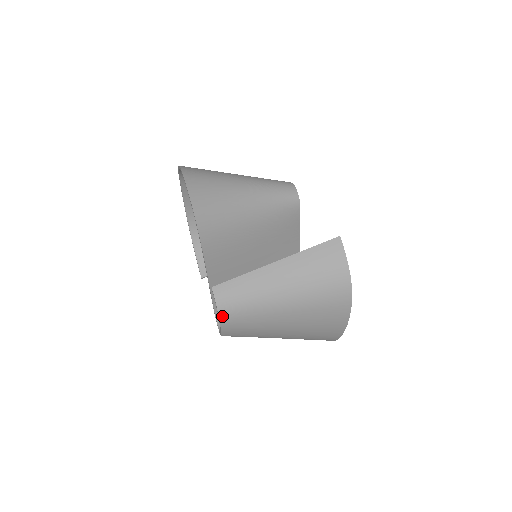
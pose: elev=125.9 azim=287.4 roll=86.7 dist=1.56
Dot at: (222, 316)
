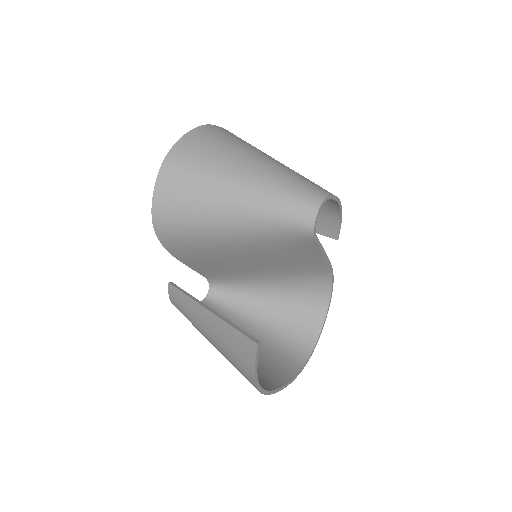
Dot at: occluded
